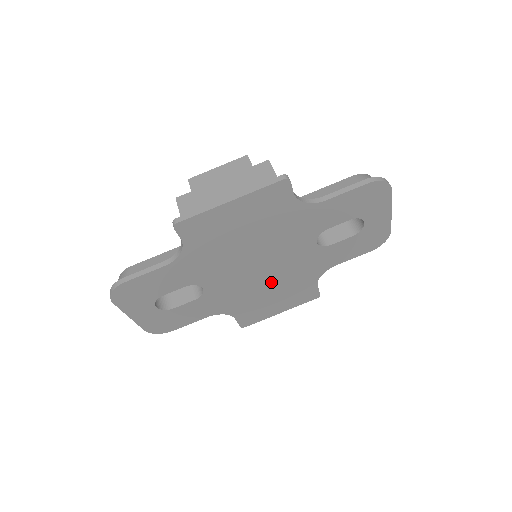
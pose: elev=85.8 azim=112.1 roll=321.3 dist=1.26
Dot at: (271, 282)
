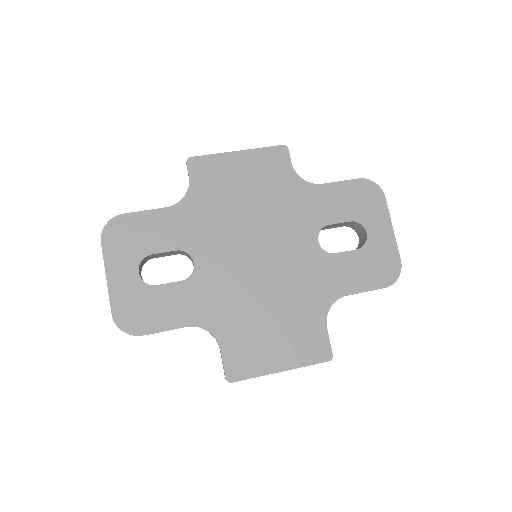
Dot at: (269, 291)
